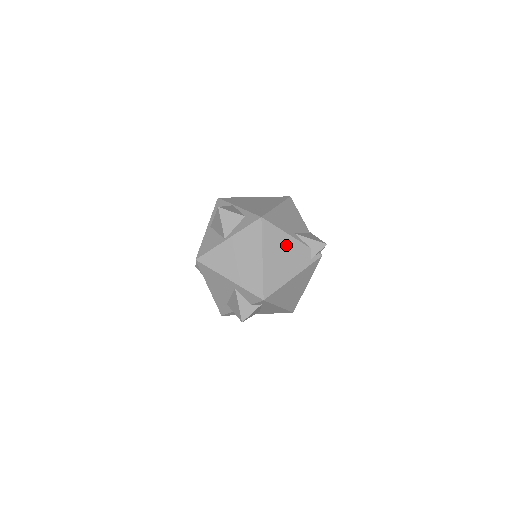
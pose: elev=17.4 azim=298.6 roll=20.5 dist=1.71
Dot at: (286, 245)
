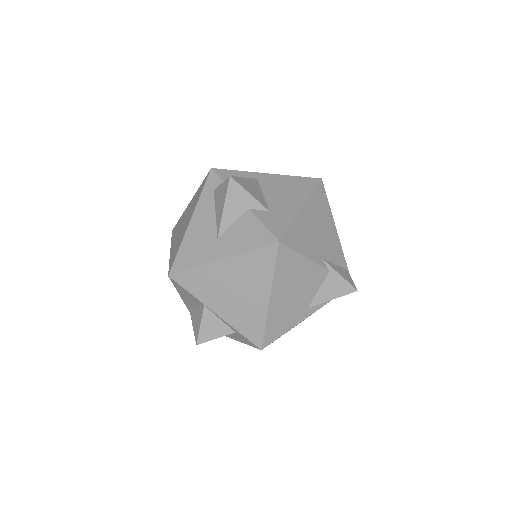
Dot at: occluded
